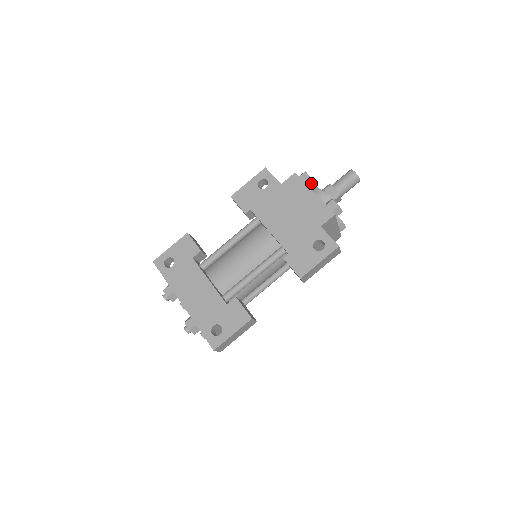
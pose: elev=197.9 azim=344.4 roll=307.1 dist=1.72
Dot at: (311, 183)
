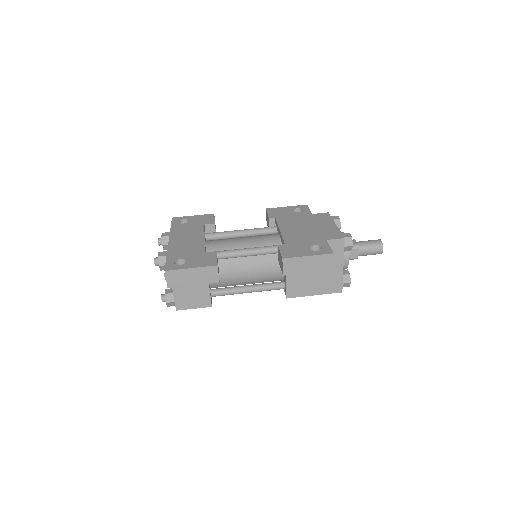
Dot at: (338, 225)
